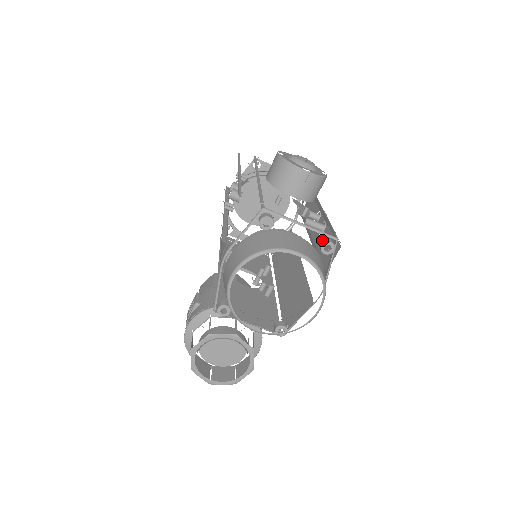
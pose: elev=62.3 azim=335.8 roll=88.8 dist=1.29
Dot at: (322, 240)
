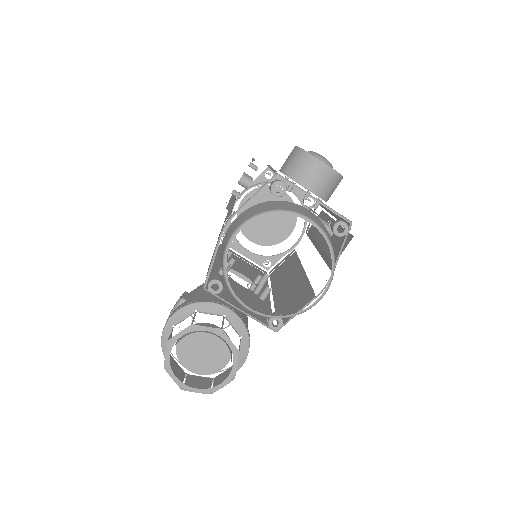
Dot at: (335, 221)
